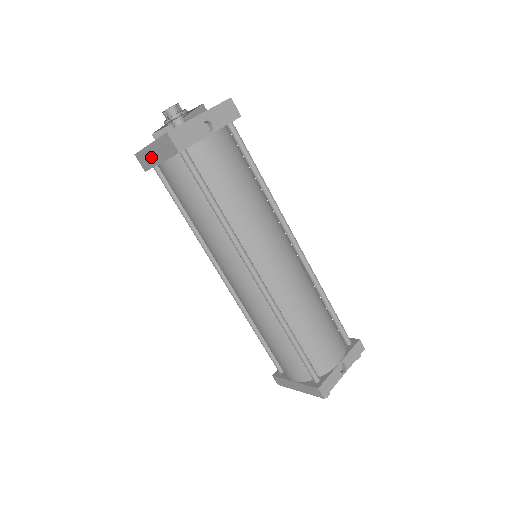
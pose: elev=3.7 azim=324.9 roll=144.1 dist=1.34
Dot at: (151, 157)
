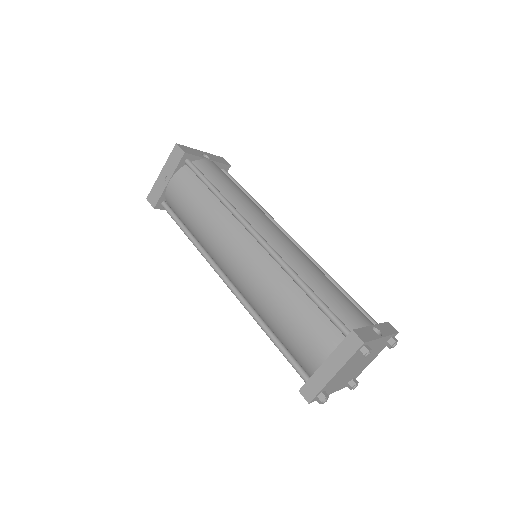
Dot at: (161, 184)
